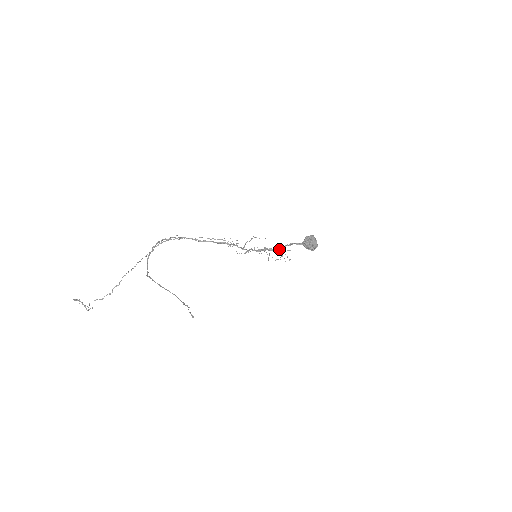
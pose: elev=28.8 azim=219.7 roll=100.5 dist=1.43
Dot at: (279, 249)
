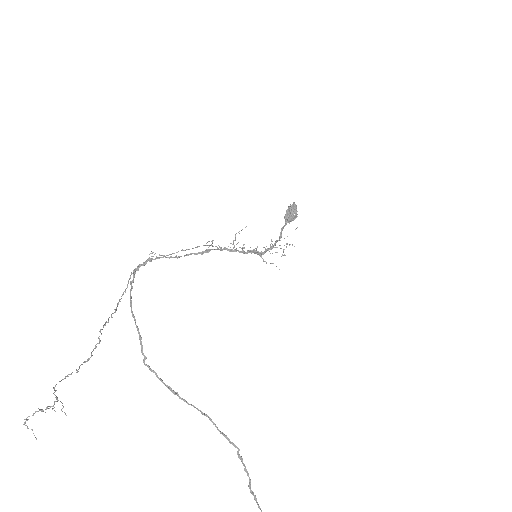
Dot at: (272, 241)
